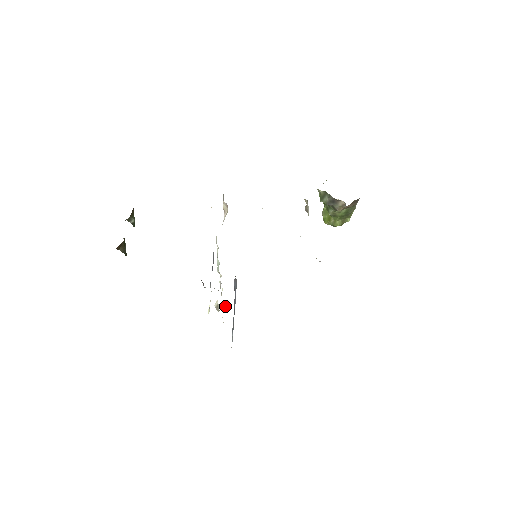
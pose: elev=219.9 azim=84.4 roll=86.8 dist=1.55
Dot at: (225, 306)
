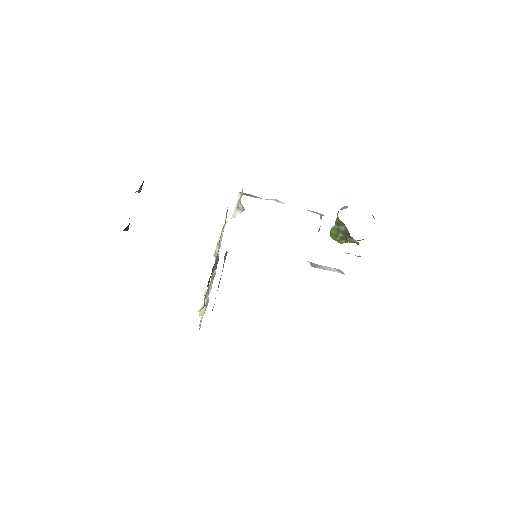
Dot at: occluded
